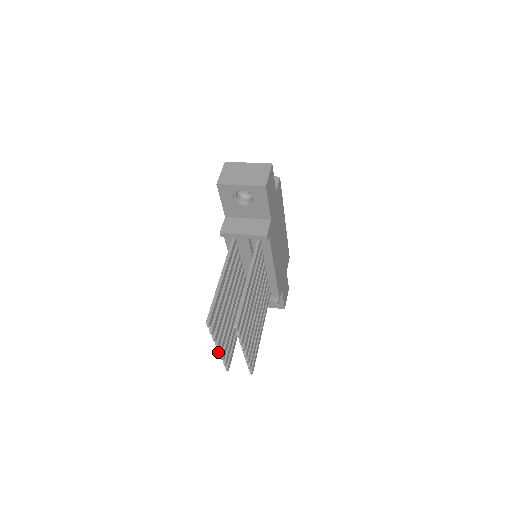
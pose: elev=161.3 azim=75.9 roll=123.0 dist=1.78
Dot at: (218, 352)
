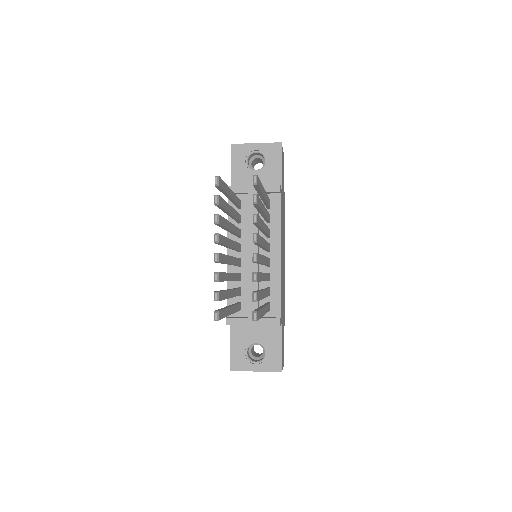
Dot at: (215, 255)
